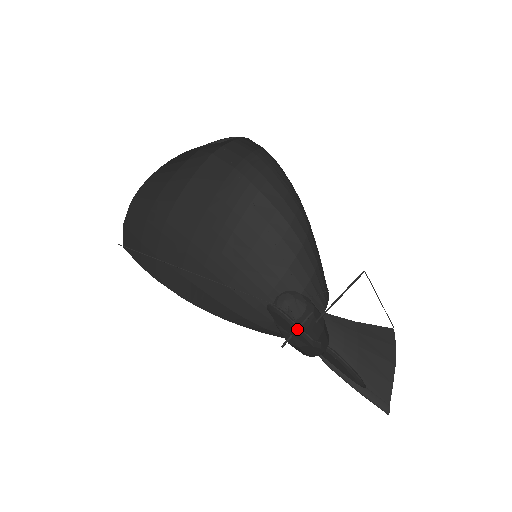
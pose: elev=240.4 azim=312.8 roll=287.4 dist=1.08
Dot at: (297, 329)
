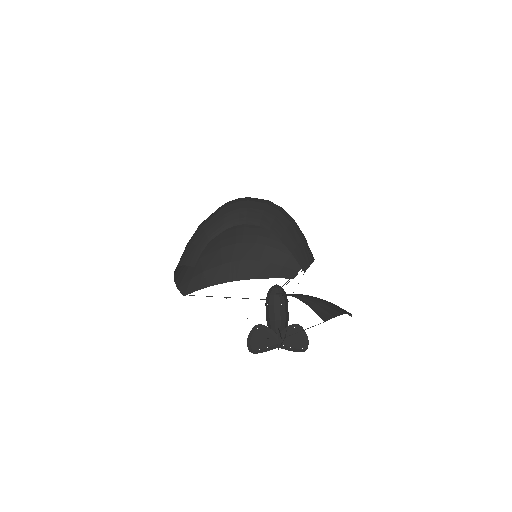
Dot at: (266, 338)
